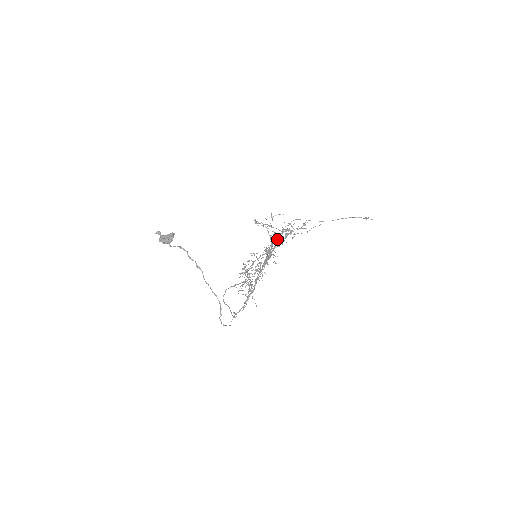
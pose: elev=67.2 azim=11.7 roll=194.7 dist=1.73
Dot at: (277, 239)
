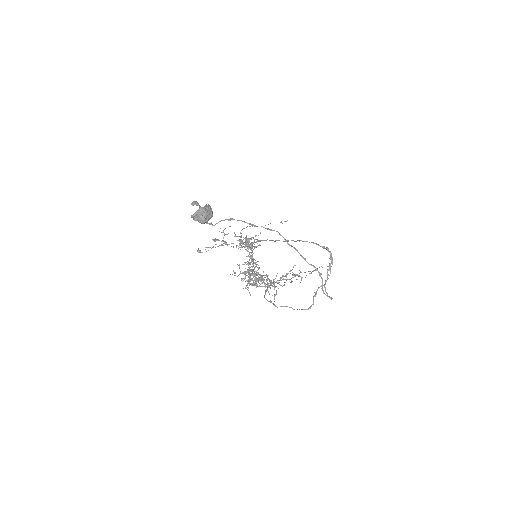
Dot at: (248, 246)
